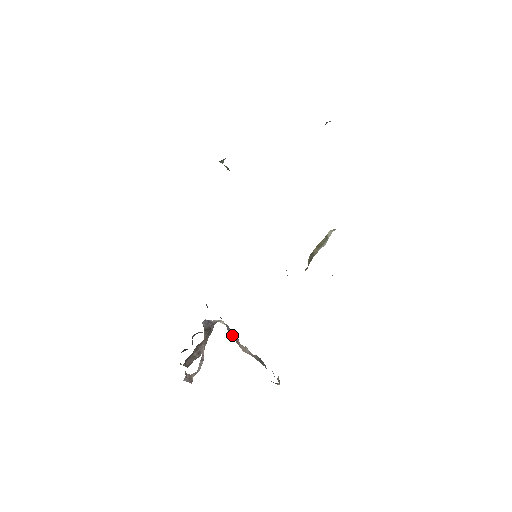
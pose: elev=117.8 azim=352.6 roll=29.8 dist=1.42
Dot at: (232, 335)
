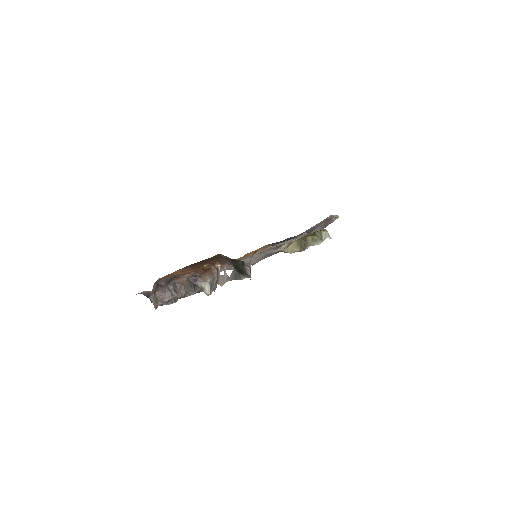
Dot at: (214, 288)
